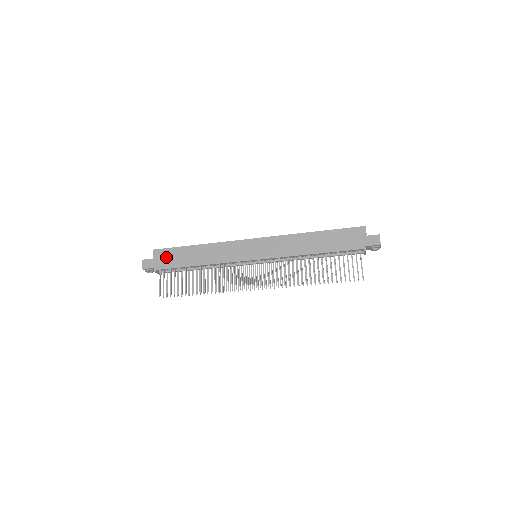
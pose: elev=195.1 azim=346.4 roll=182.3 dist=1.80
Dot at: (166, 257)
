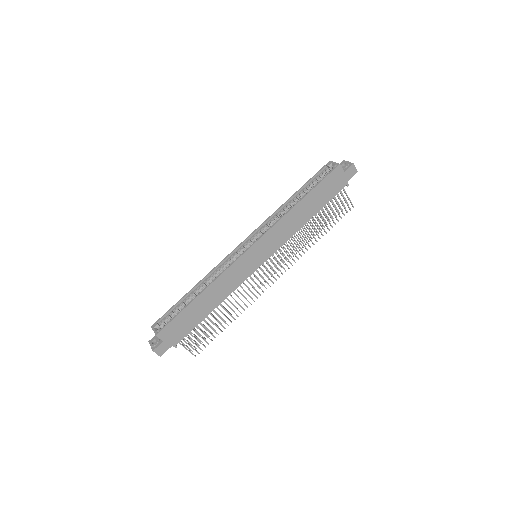
Dot at: (176, 329)
